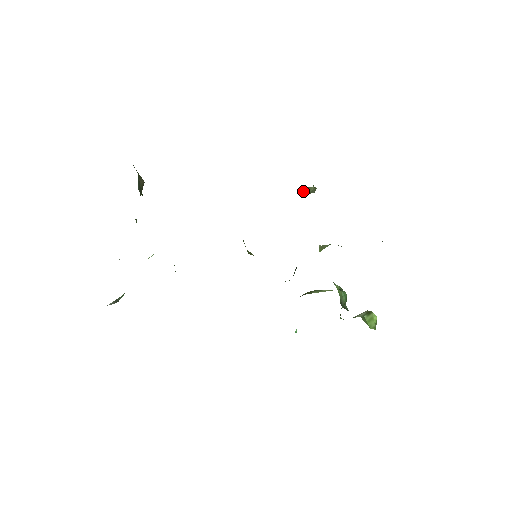
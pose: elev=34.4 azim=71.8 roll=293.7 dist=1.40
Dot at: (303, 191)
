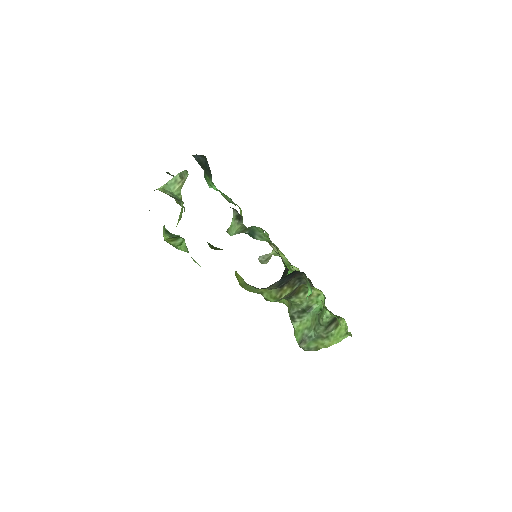
Dot at: (261, 258)
